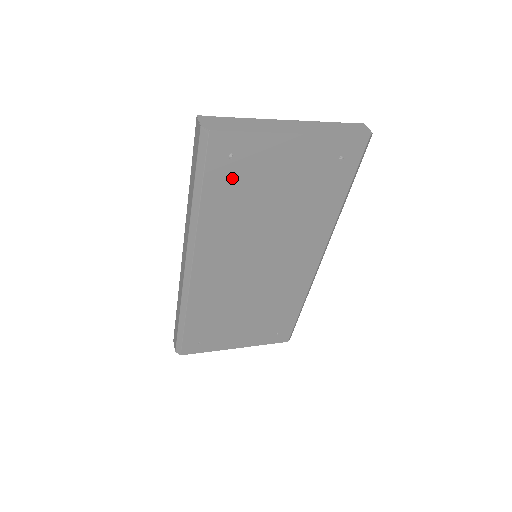
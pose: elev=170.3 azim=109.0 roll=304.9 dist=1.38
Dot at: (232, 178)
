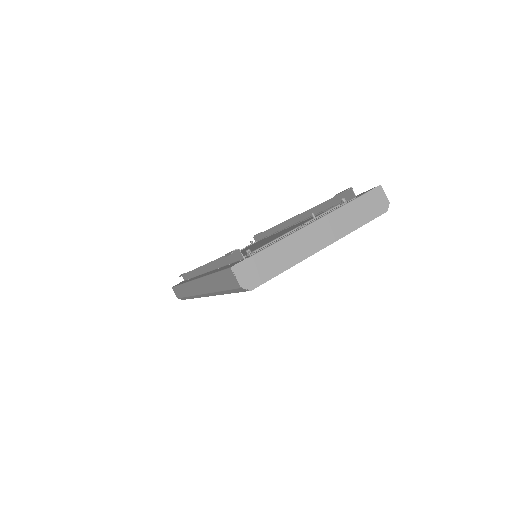
Dot at: occluded
